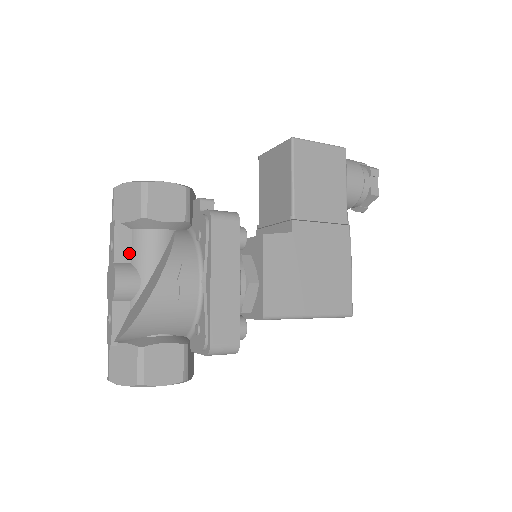
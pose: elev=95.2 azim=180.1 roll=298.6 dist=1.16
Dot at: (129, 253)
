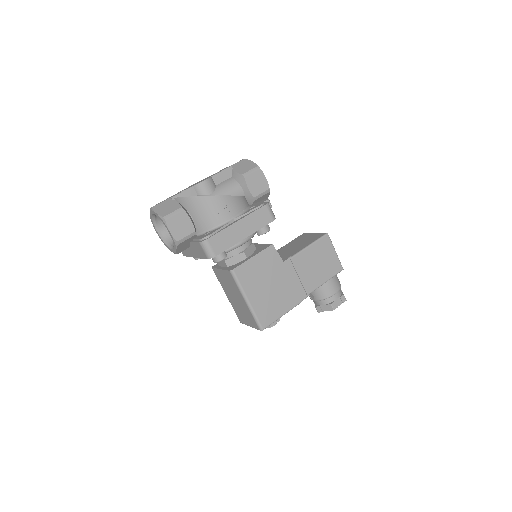
Dot at: (220, 182)
